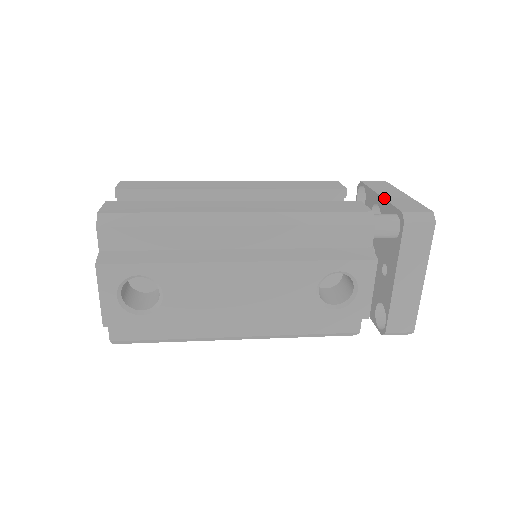
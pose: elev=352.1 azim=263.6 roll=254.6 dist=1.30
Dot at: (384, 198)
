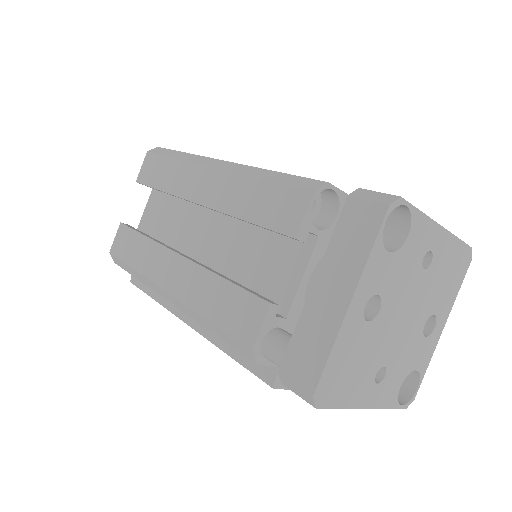
Dot at: (304, 305)
